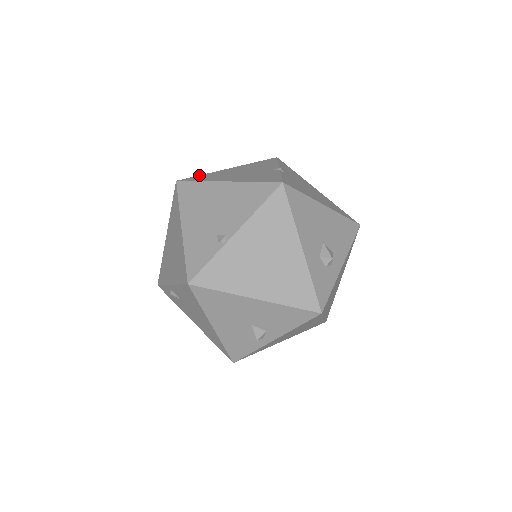
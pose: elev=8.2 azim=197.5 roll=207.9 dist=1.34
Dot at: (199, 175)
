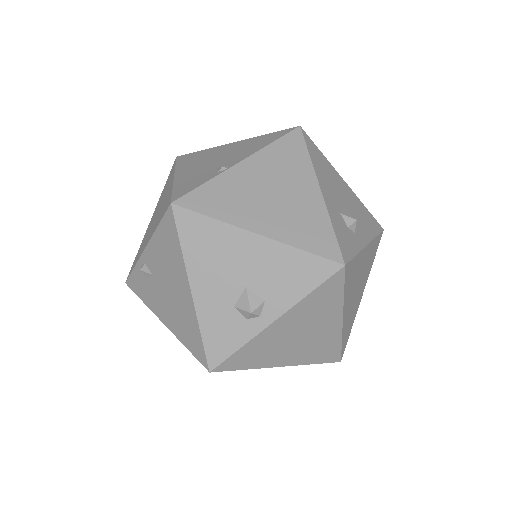
Dot at: occluded
